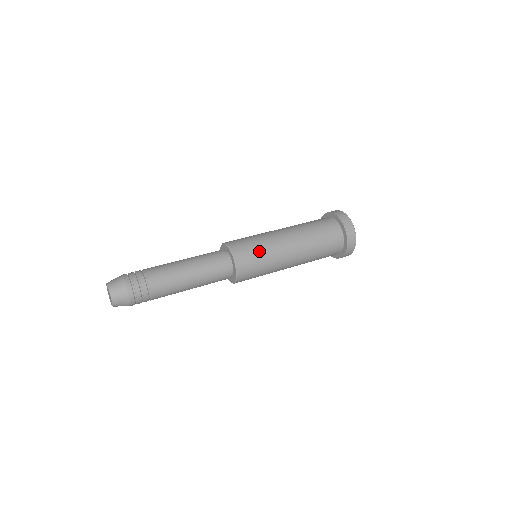
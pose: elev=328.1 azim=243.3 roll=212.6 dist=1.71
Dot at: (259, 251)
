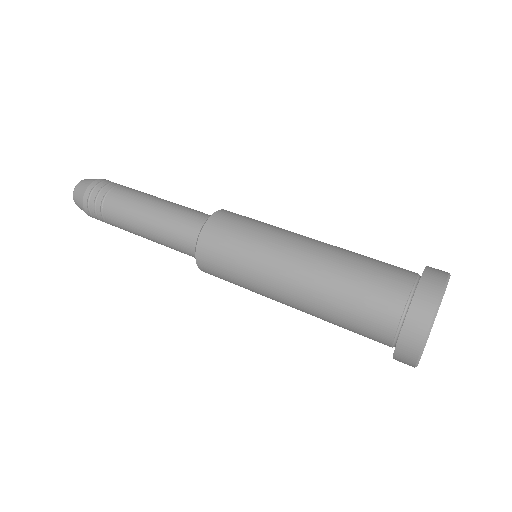
Dot at: (240, 241)
